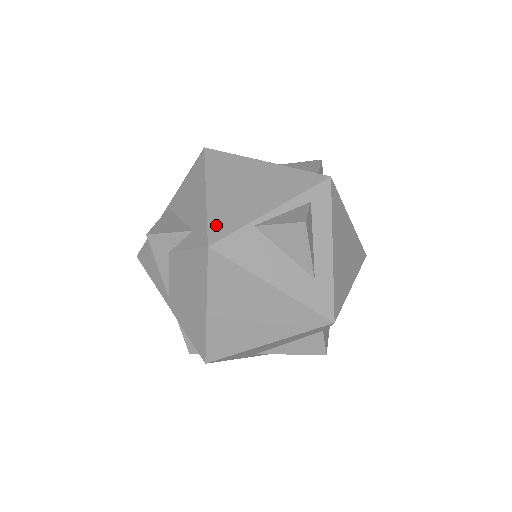
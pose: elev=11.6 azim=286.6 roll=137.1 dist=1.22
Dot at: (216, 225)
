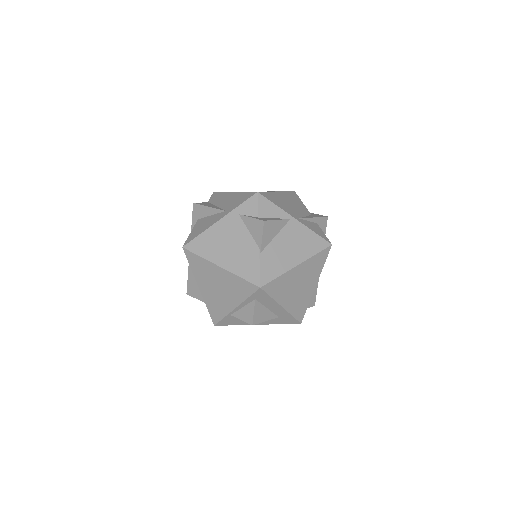
Dot at: (212, 313)
